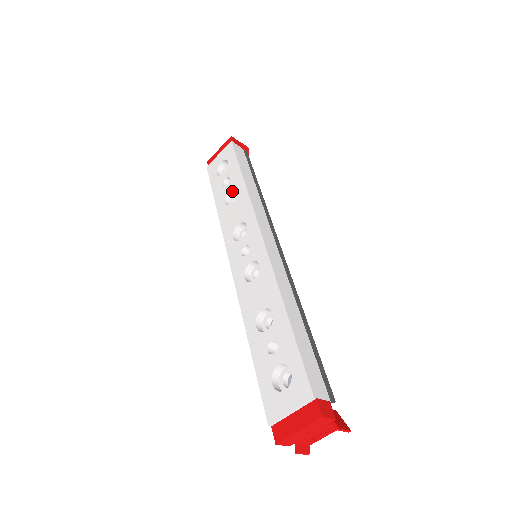
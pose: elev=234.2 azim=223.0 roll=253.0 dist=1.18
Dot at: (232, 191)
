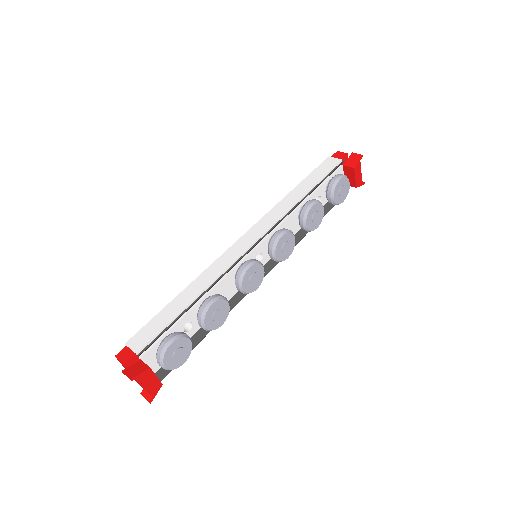
Dot at: occluded
